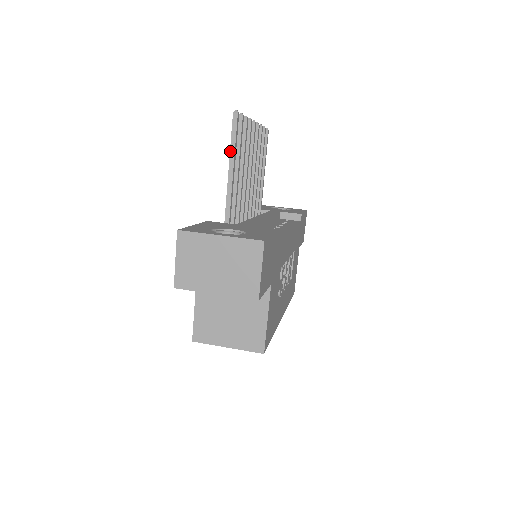
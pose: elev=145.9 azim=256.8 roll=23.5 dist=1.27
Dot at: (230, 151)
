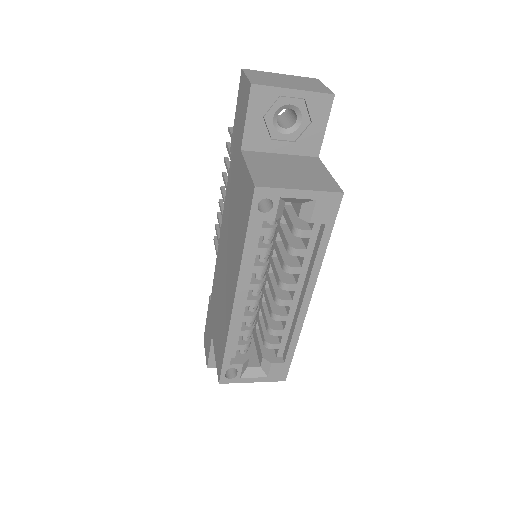
Dot at: occluded
